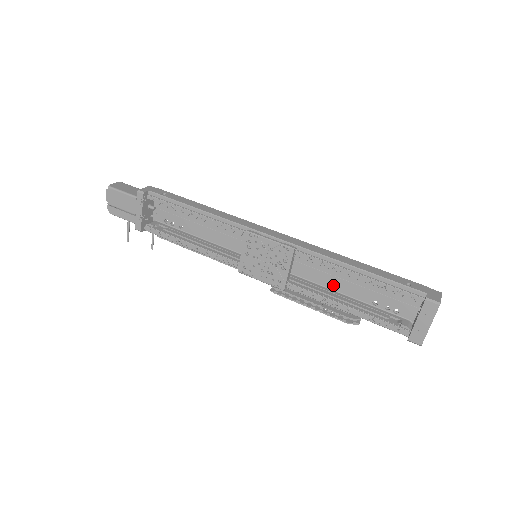
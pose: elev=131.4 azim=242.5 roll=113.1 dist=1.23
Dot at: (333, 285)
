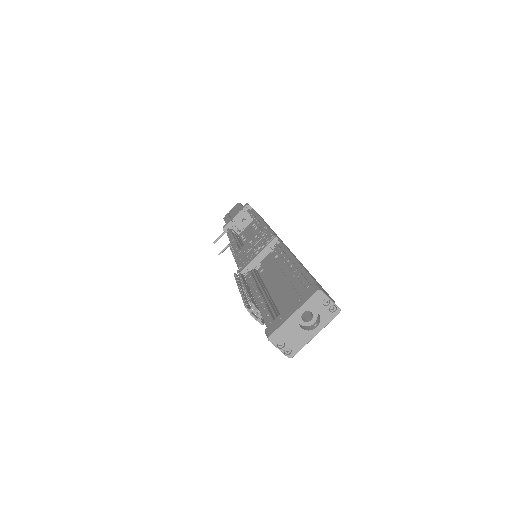
Dot at: (275, 291)
